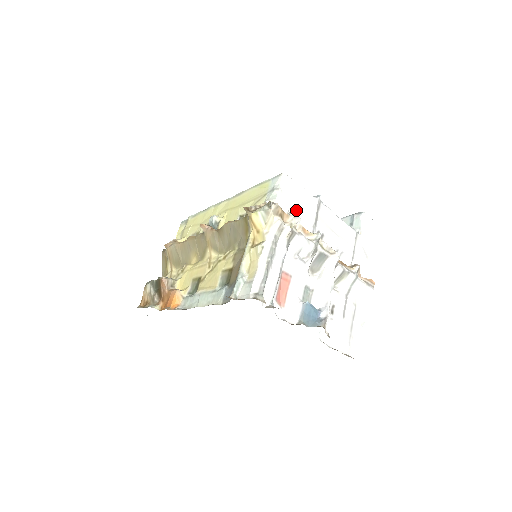
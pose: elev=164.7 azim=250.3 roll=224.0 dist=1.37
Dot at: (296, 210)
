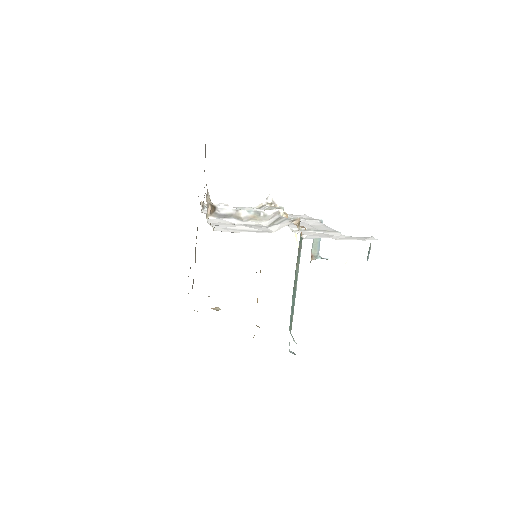
Dot at: occluded
